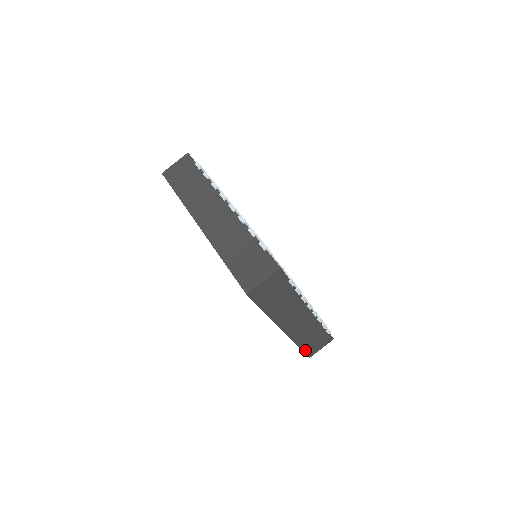
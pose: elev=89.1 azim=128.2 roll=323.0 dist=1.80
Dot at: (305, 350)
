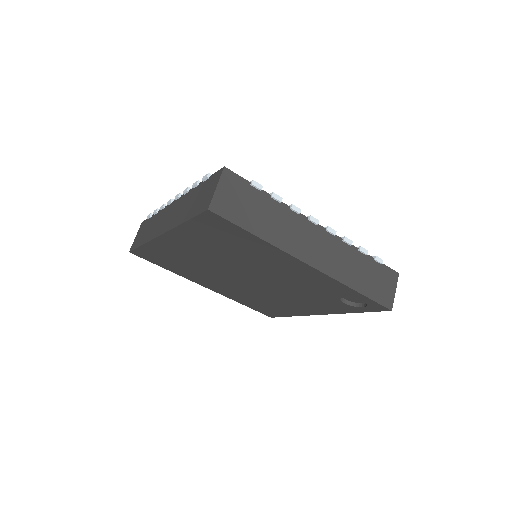
Dot at: (372, 297)
